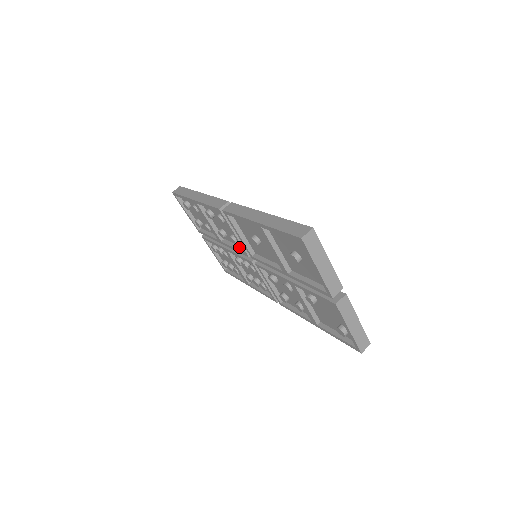
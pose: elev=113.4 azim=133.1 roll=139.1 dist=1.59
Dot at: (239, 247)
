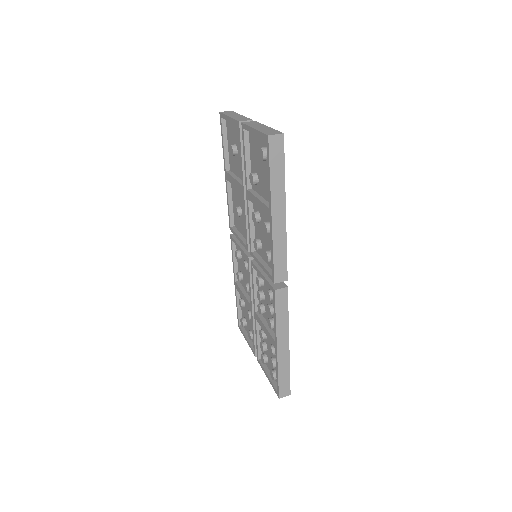
Dot at: occluded
